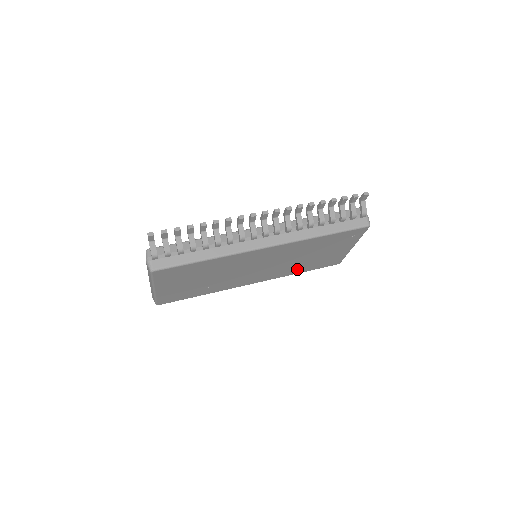
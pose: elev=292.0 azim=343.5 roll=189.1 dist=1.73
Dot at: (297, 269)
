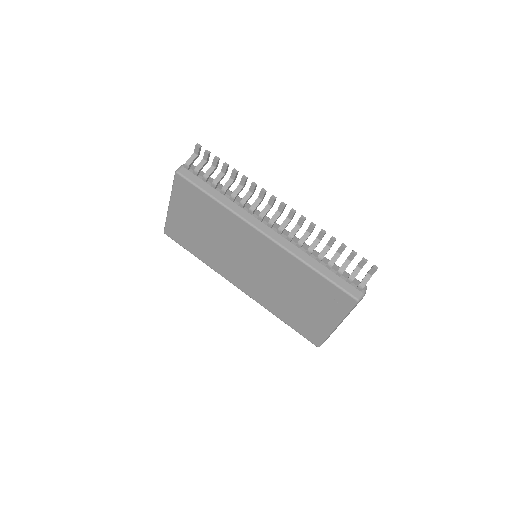
Dot at: (279, 308)
